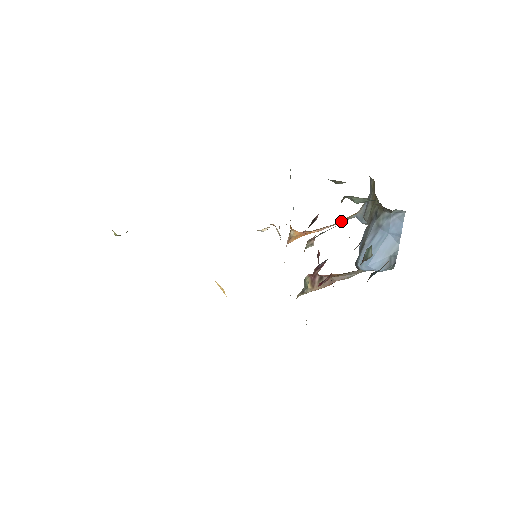
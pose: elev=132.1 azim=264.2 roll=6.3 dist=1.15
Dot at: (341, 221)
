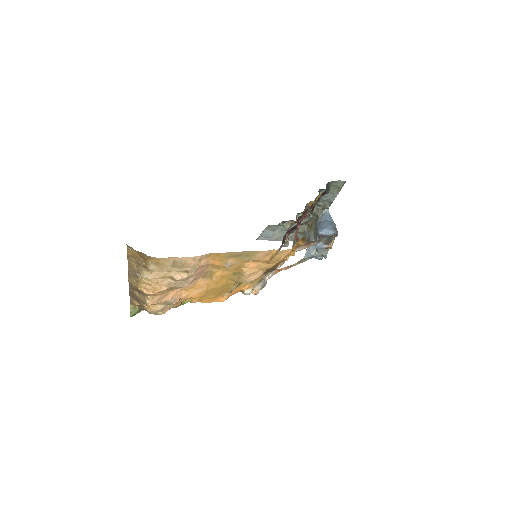
Dot at: (298, 262)
